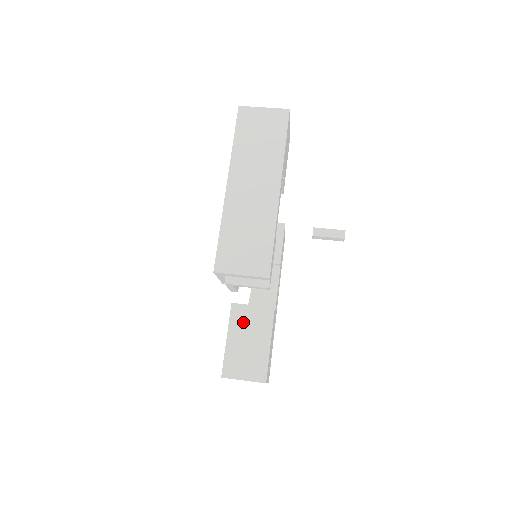
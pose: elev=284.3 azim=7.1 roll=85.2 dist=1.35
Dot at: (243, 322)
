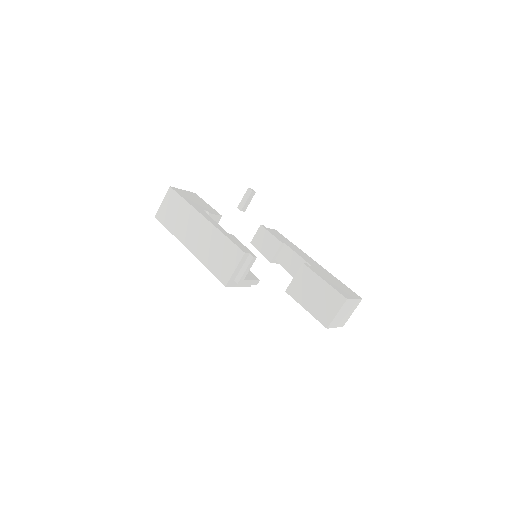
Dot at: (300, 291)
